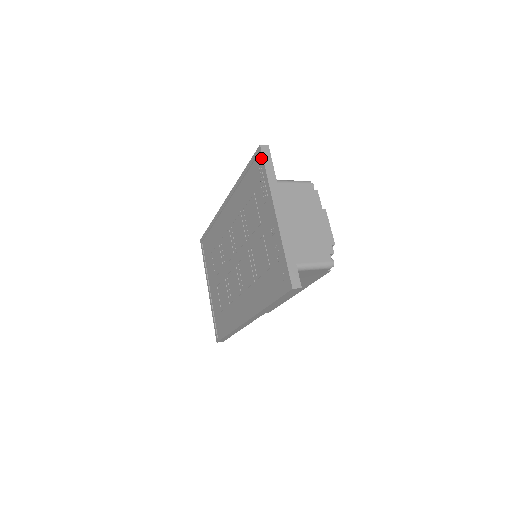
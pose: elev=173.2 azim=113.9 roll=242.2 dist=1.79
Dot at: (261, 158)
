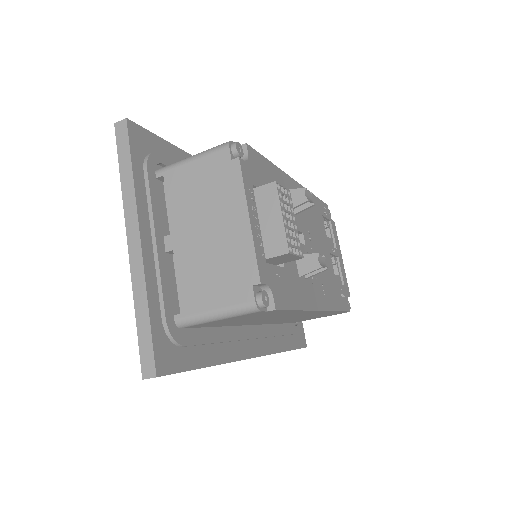
Dot at: (120, 146)
